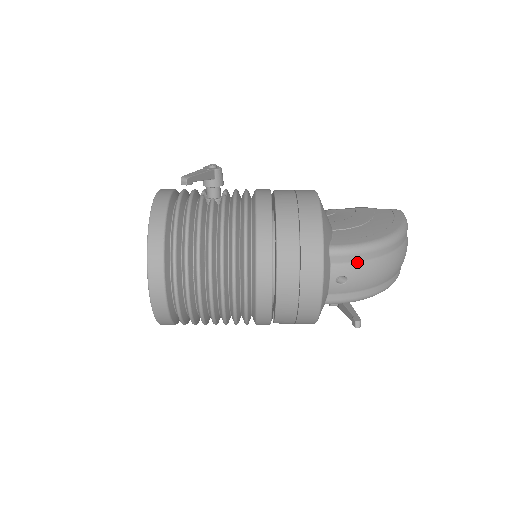
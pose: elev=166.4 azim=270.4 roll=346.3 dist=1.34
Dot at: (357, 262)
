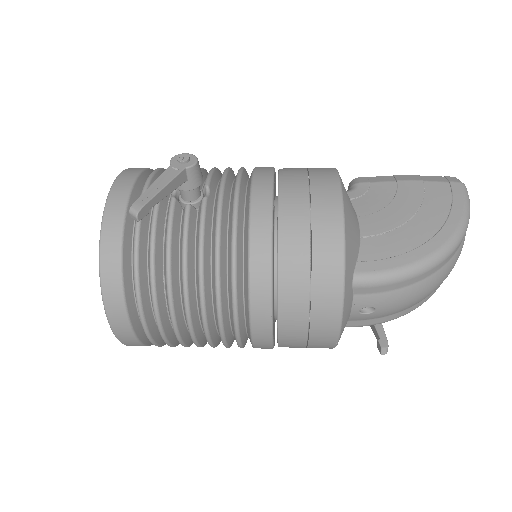
Dot at: (391, 291)
